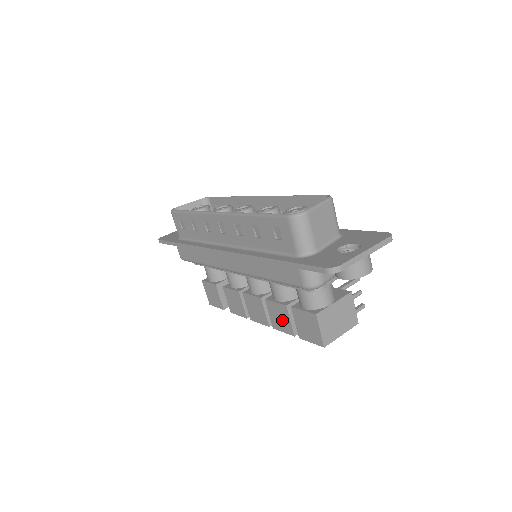
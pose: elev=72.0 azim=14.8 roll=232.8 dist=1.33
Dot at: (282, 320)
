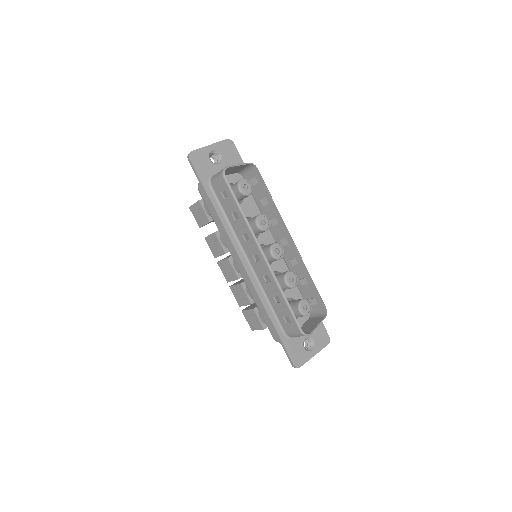
Dot at: (240, 298)
